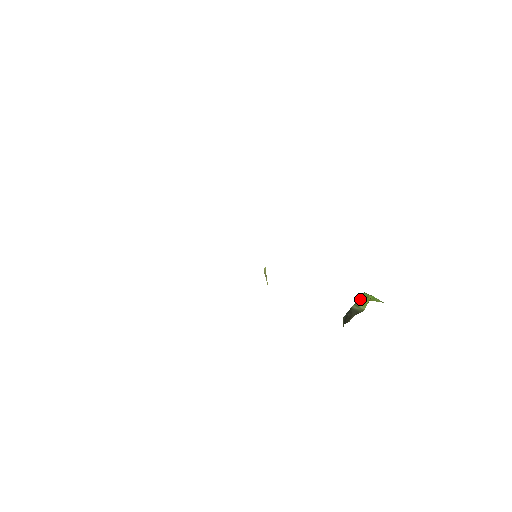
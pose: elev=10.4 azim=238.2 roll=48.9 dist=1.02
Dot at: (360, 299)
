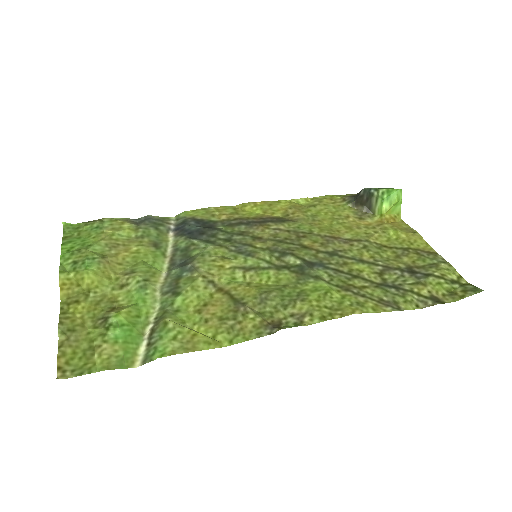
Dot at: (385, 199)
